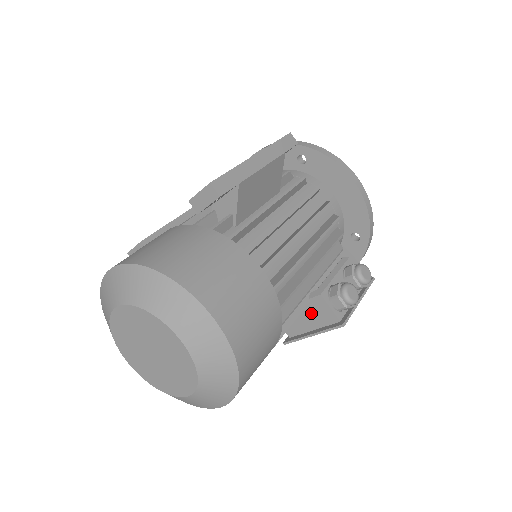
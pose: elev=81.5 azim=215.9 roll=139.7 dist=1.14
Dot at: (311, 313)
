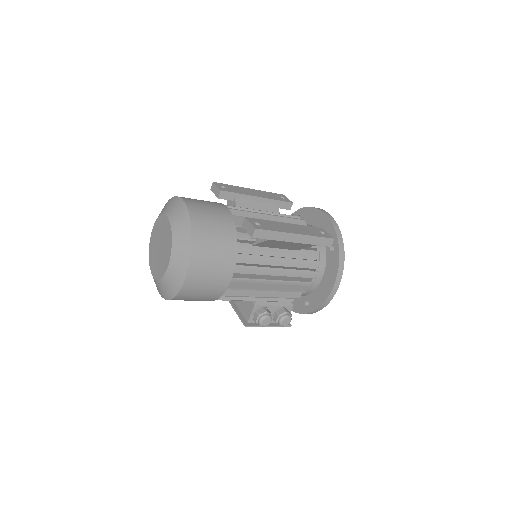
Dot at: (245, 303)
